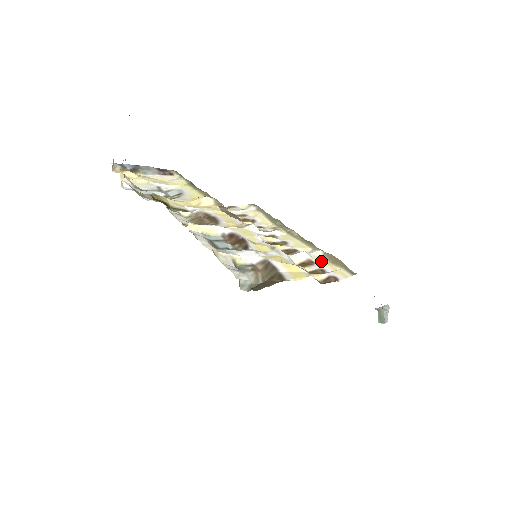
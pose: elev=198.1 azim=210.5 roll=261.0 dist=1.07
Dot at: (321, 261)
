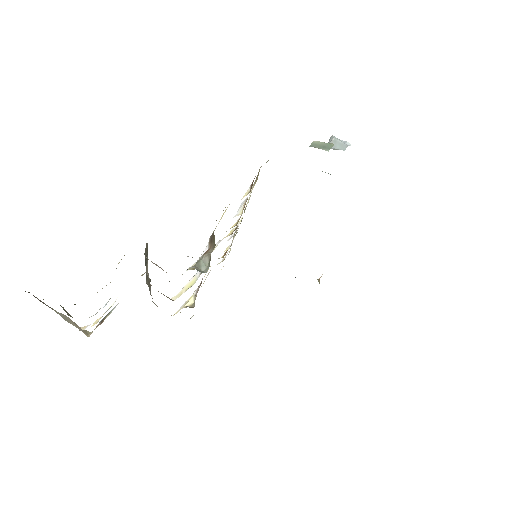
Dot at: occluded
